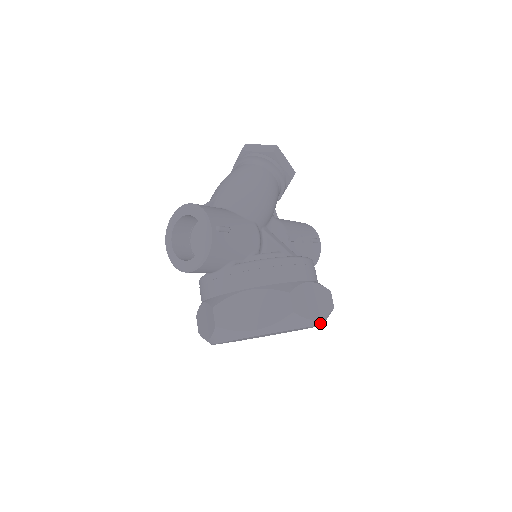
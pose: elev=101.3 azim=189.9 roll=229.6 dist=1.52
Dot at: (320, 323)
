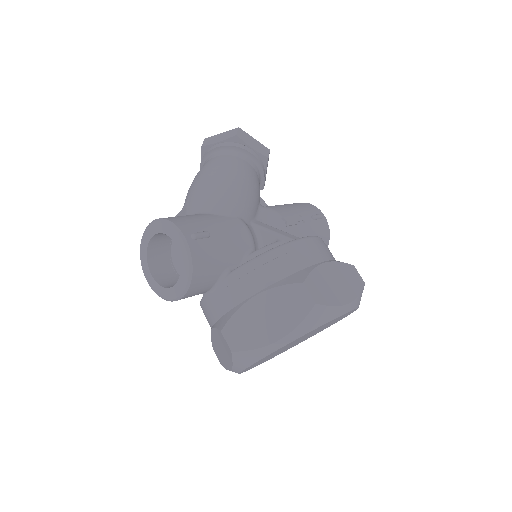
Dot at: (354, 306)
